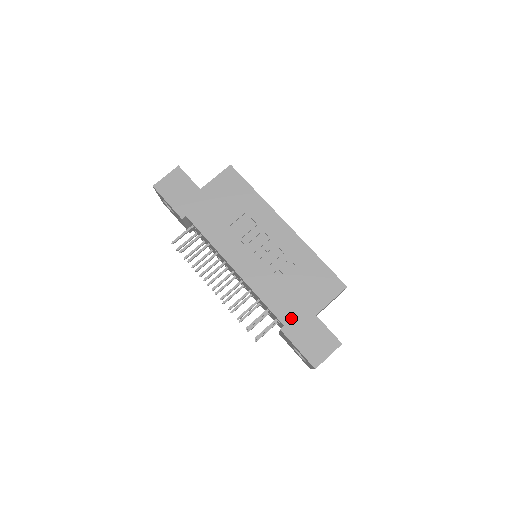
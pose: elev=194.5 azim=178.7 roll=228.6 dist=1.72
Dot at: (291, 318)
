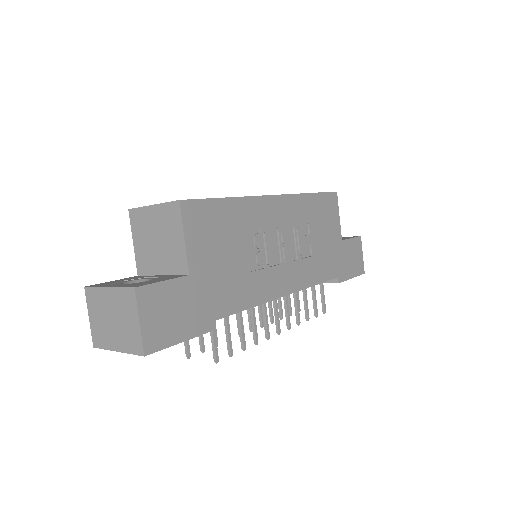
Dot at: (336, 266)
